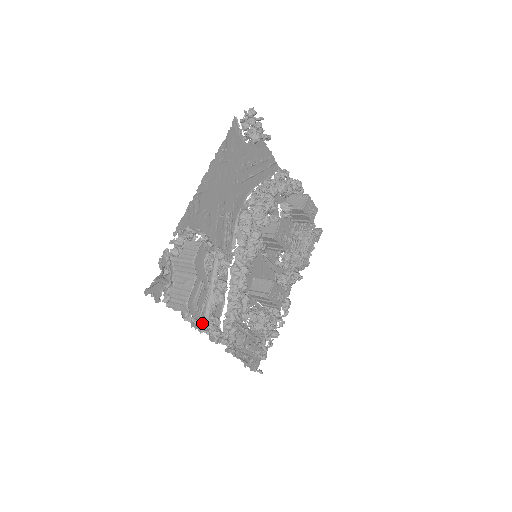
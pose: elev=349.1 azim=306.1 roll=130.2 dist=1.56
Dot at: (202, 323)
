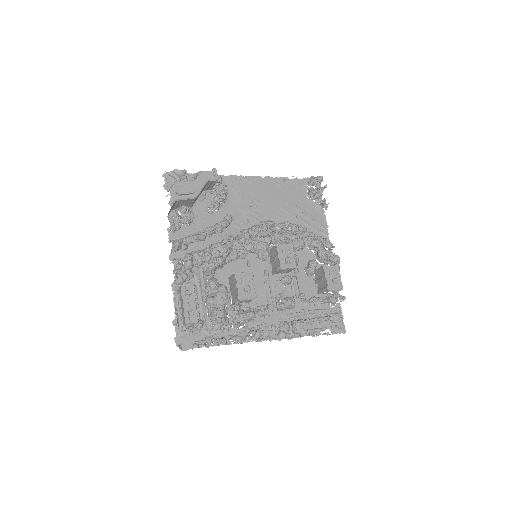
Dot at: (171, 206)
